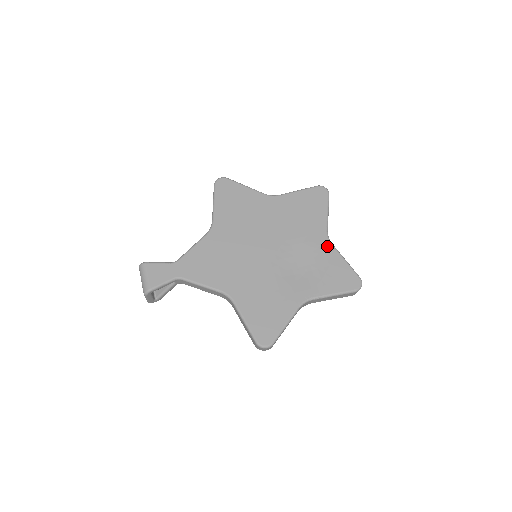
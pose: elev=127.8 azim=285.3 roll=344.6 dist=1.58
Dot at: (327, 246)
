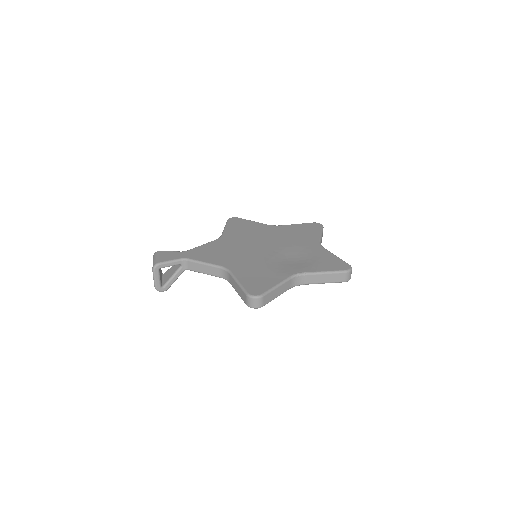
Dot at: (319, 248)
